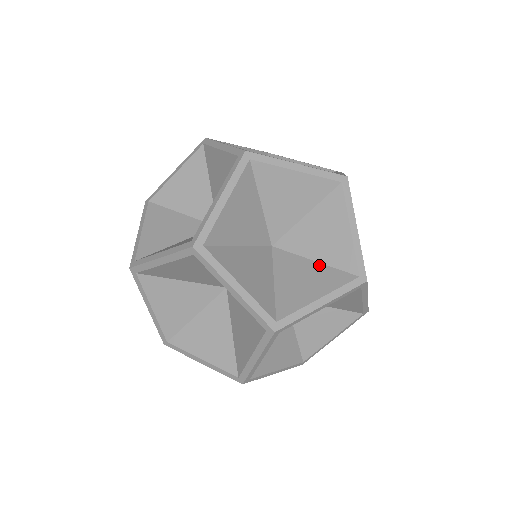
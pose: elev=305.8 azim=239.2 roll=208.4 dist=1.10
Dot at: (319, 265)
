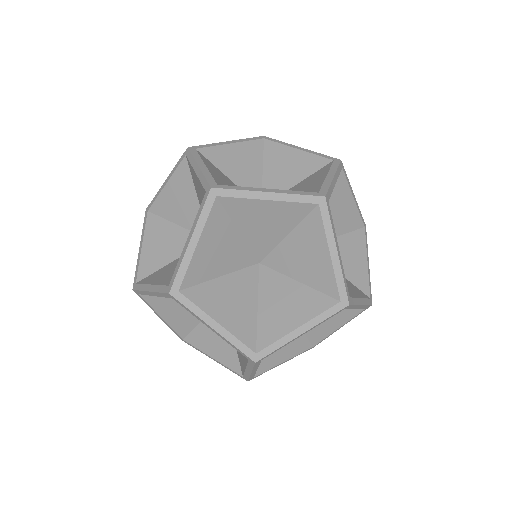
Dot at: (343, 237)
